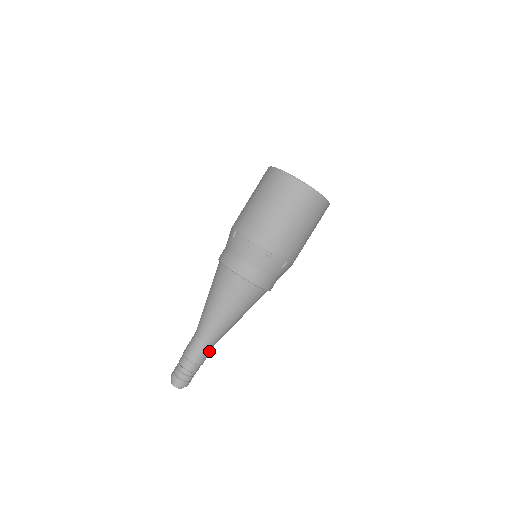
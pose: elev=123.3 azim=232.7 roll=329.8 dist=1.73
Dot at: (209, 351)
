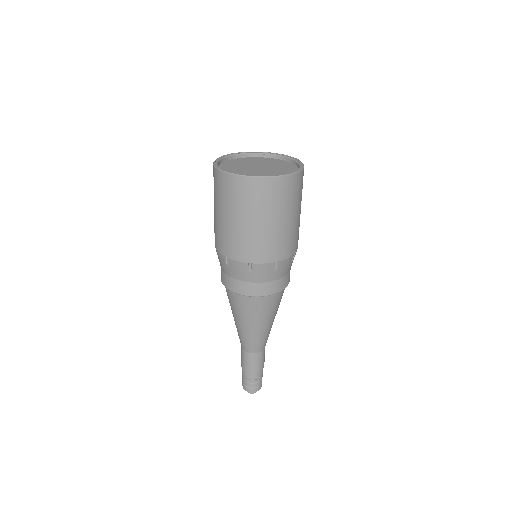
Dot at: (264, 354)
